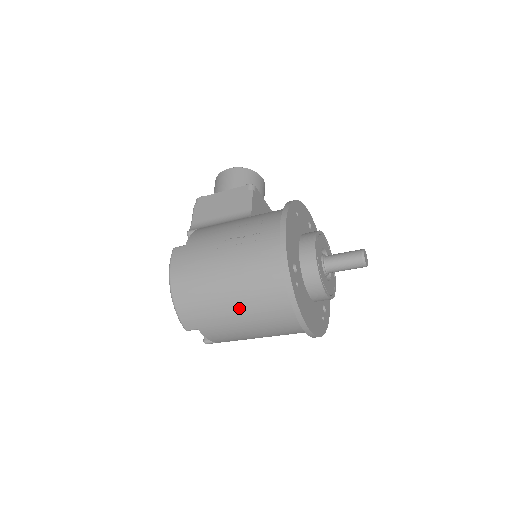
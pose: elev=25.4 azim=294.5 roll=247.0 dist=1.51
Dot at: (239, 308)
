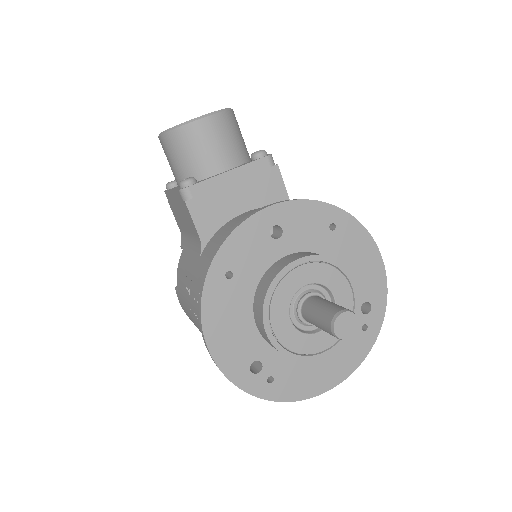
Dot at: occluded
